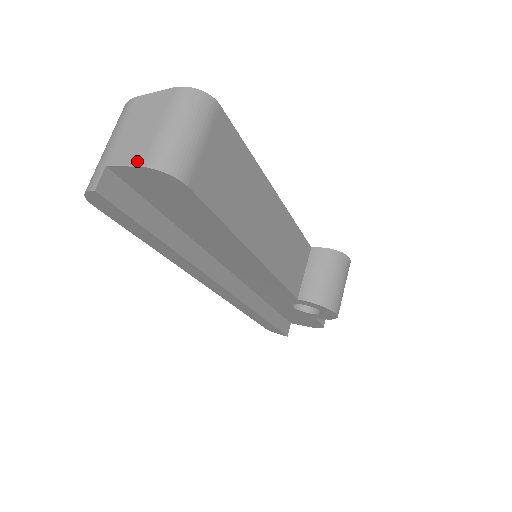
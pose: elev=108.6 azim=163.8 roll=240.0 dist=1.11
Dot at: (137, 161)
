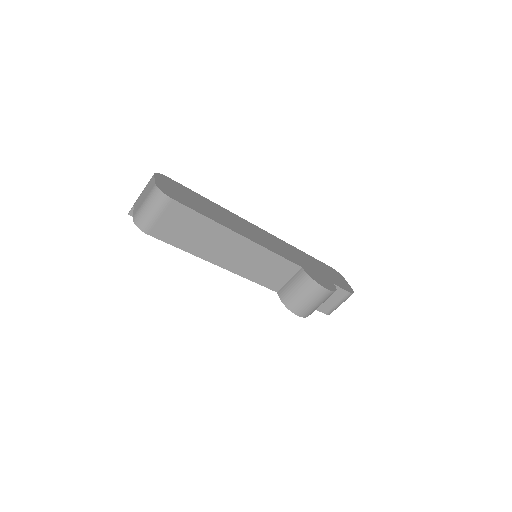
Dot at: (134, 213)
